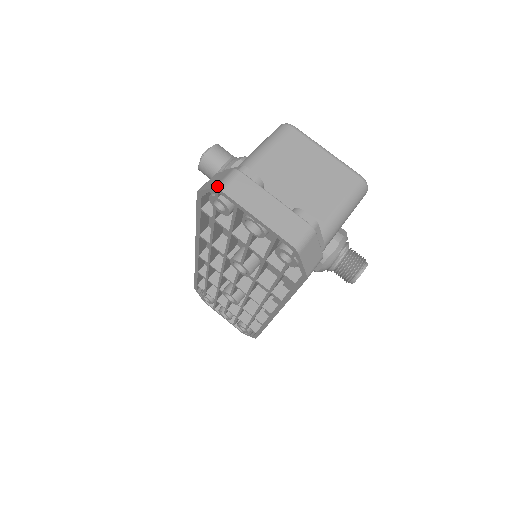
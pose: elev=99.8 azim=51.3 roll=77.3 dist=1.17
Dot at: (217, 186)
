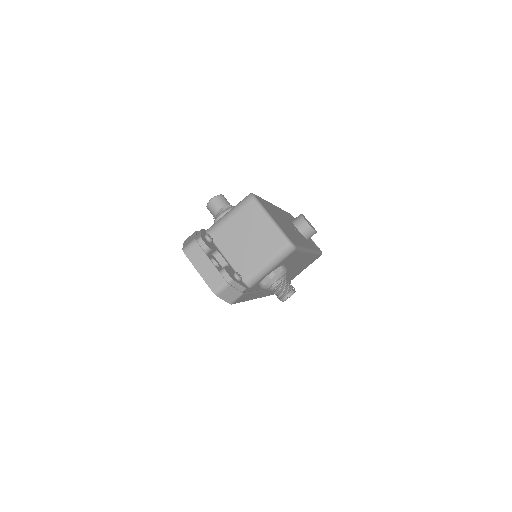
Dot at: (183, 249)
